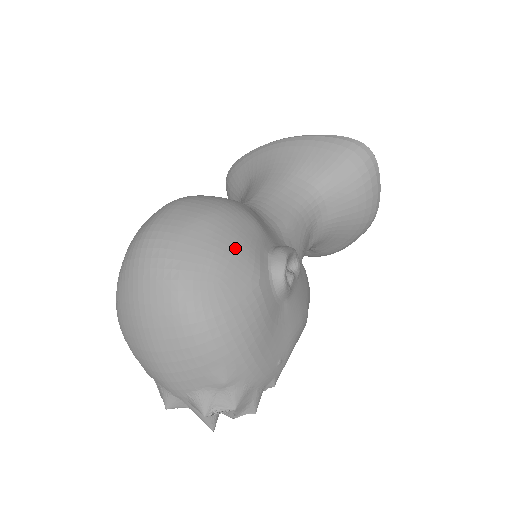
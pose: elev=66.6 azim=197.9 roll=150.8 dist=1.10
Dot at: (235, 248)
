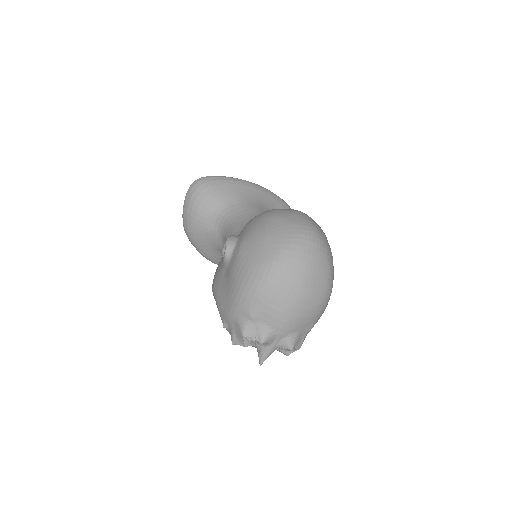
Dot at: occluded
